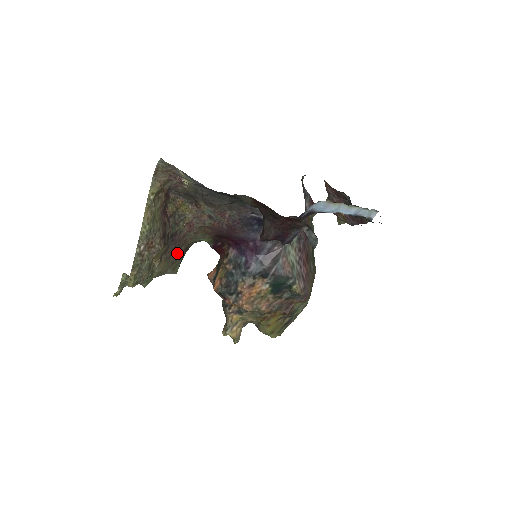
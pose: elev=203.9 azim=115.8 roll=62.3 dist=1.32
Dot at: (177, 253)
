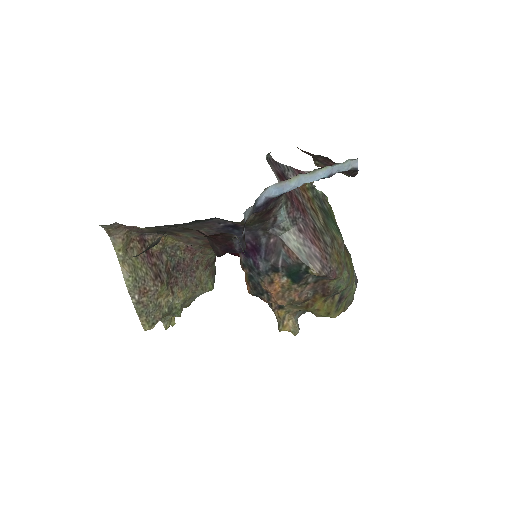
Dot at: (196, 276)
